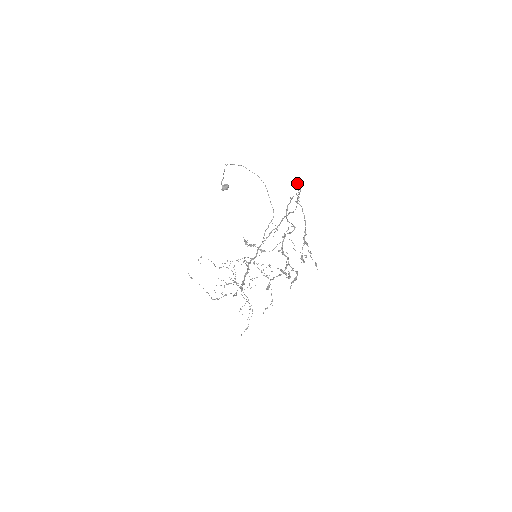
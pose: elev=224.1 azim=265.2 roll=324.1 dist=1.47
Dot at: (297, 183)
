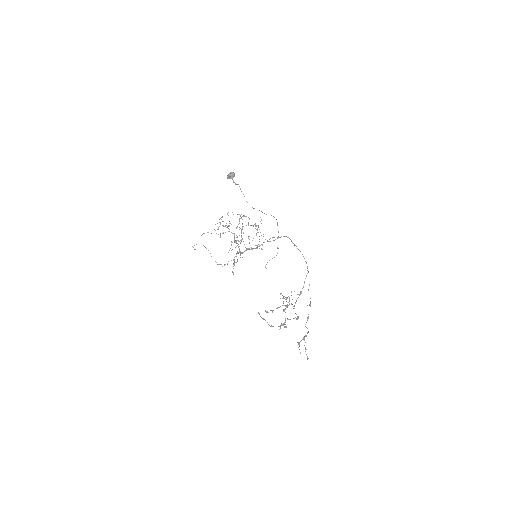
Dot at: (310, 306)
